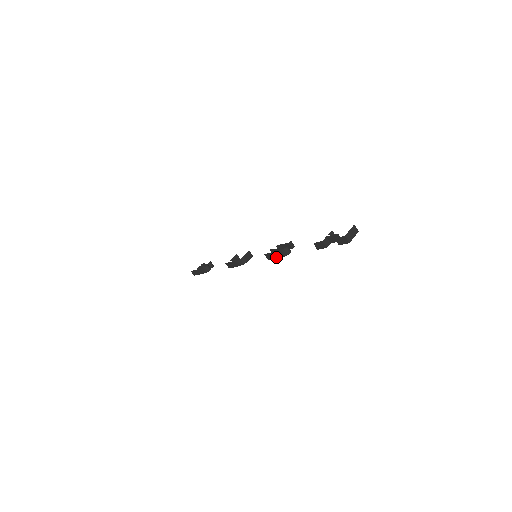
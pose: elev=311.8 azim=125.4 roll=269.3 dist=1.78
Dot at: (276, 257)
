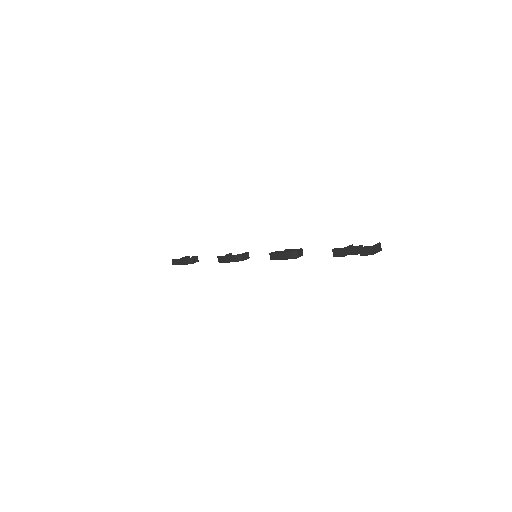
Dot at: (282, 258)
